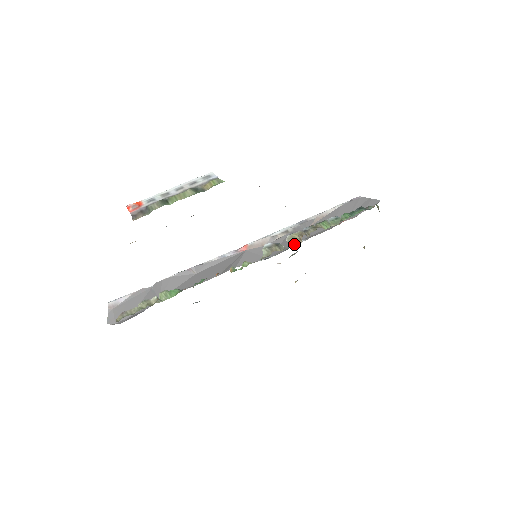
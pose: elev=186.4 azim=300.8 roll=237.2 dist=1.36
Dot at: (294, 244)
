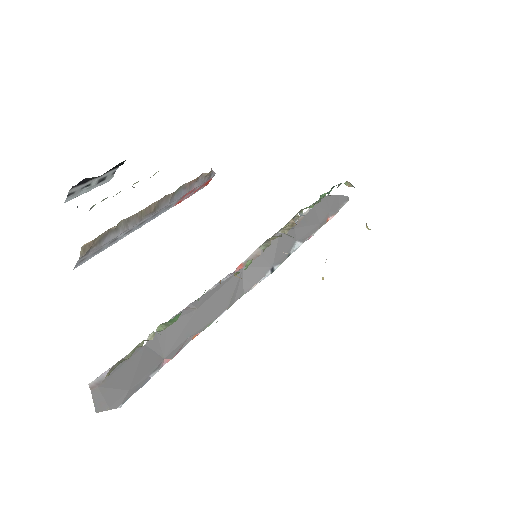
Dot at: (289, 229)
